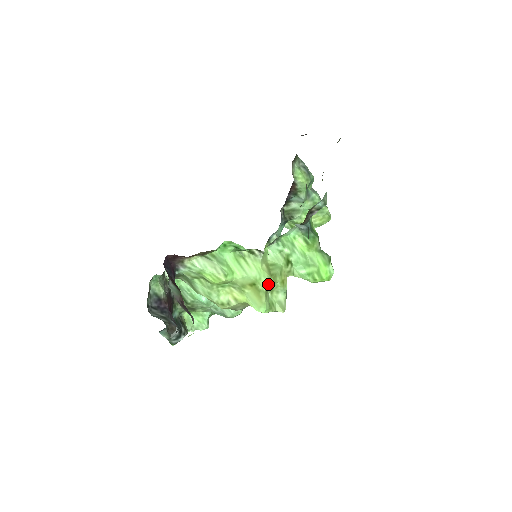
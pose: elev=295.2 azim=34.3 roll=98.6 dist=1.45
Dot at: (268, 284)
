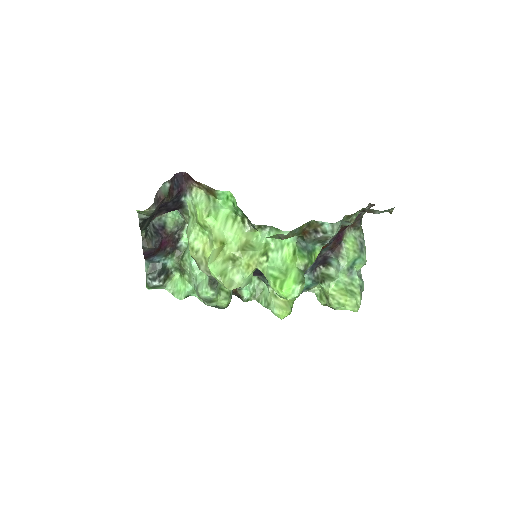
Dot at: (234, 252)
